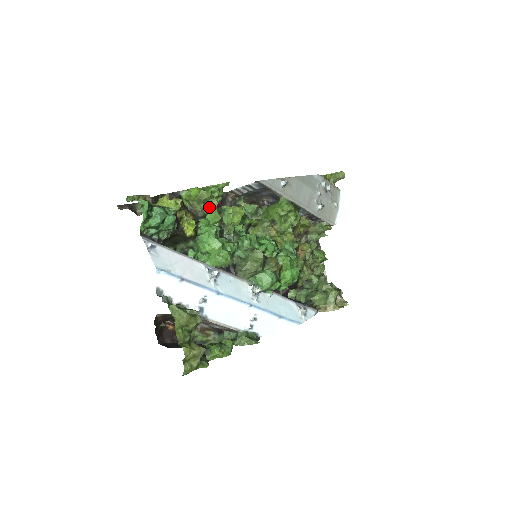
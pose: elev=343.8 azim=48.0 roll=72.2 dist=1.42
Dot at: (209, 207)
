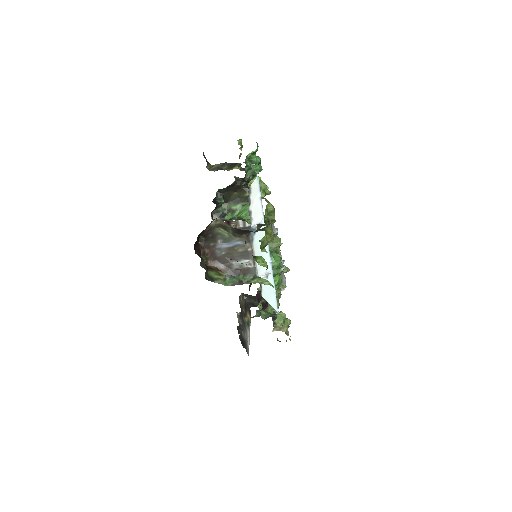
Dot at: occluded
